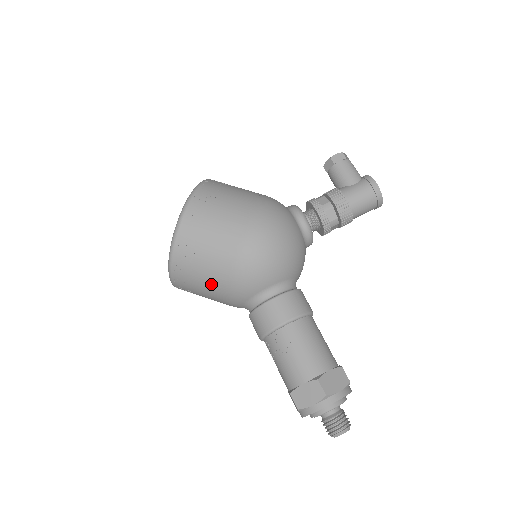
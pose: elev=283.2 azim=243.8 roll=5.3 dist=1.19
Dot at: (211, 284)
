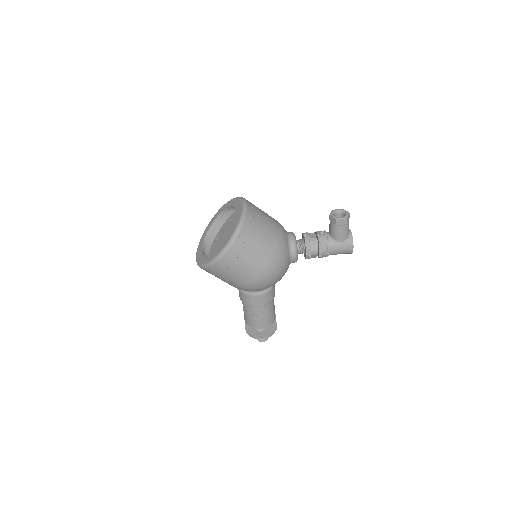
Dot at: occluded
